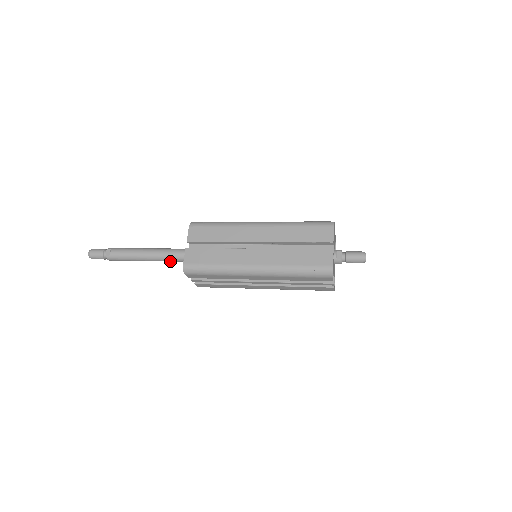
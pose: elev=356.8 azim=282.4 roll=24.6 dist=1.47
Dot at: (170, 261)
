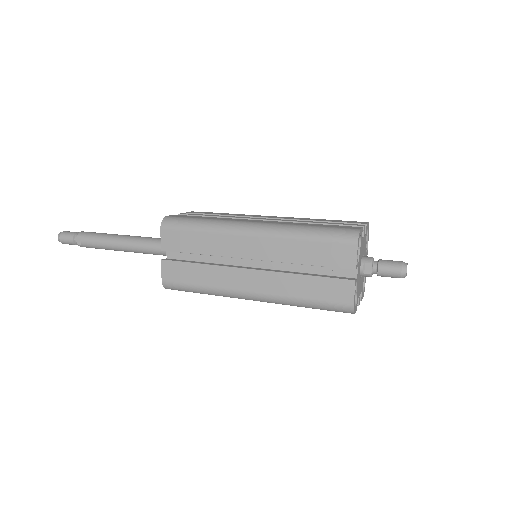
Dot at: occluded
